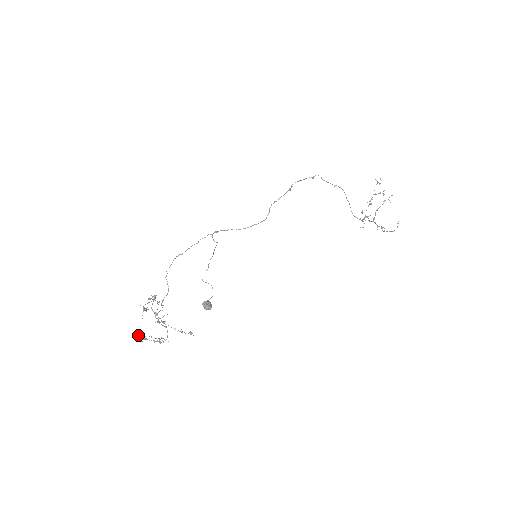
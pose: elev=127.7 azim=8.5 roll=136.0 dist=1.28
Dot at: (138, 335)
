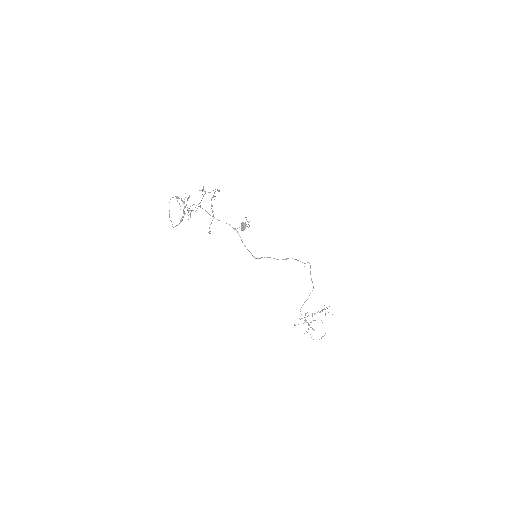
Dot at: (178, 198)
